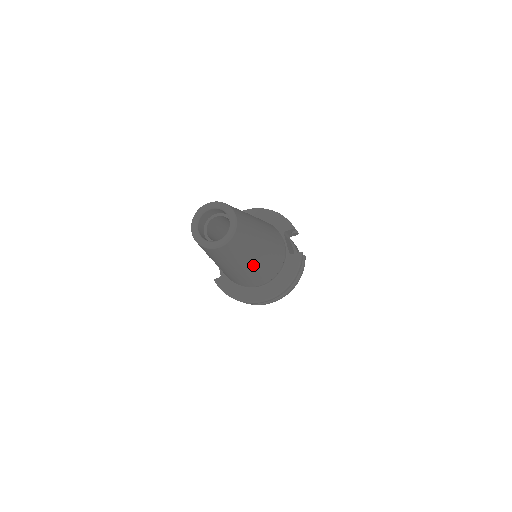
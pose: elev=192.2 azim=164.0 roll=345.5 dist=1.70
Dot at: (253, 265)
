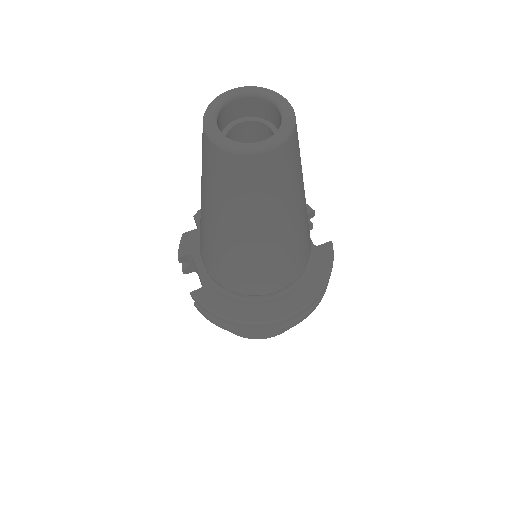
Dot at: (289, 232)
